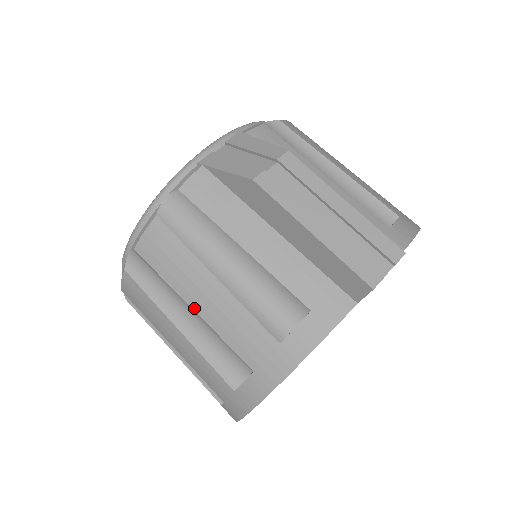
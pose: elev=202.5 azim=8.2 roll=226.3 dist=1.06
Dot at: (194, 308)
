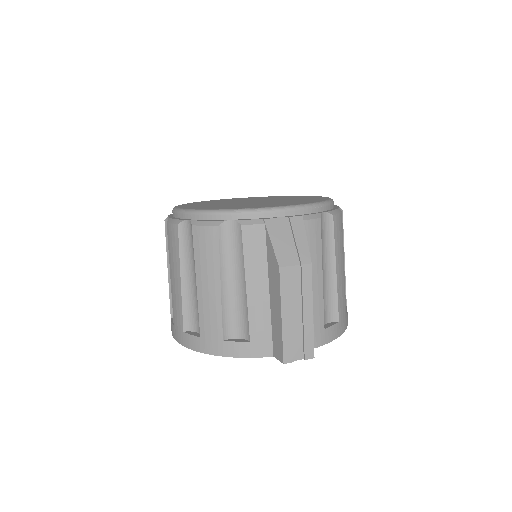
Dot at: (197, 284)
